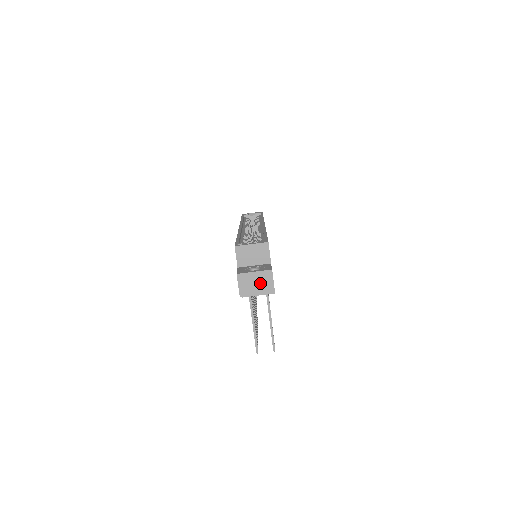
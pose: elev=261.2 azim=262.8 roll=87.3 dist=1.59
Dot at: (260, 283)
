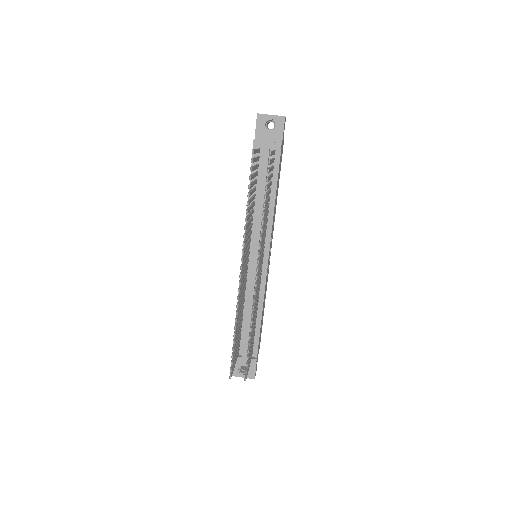
Dot at: occluded
